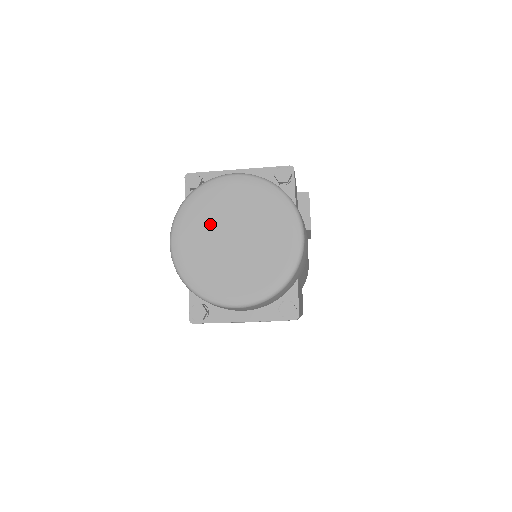
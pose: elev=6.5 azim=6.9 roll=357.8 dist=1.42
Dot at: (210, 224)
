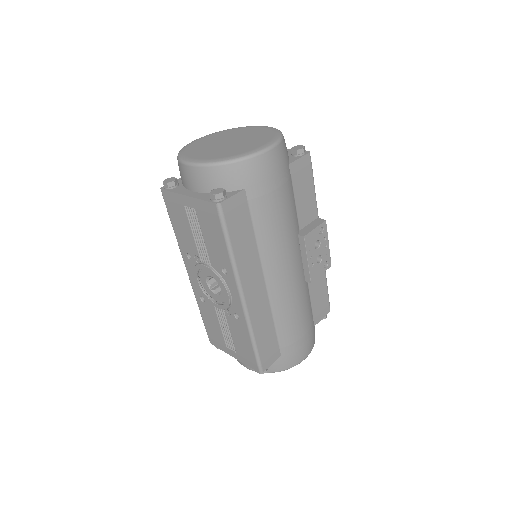
Dot at: (226, 136)
